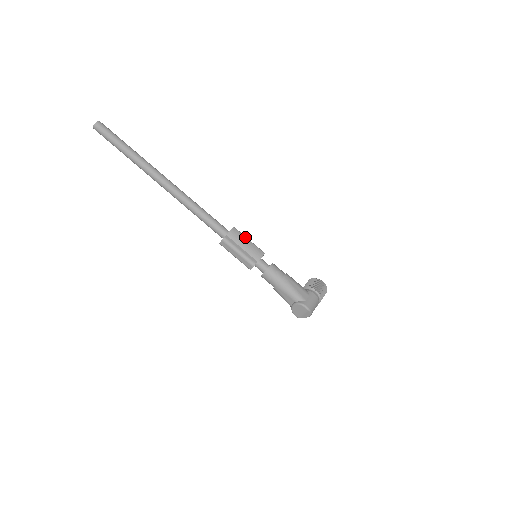
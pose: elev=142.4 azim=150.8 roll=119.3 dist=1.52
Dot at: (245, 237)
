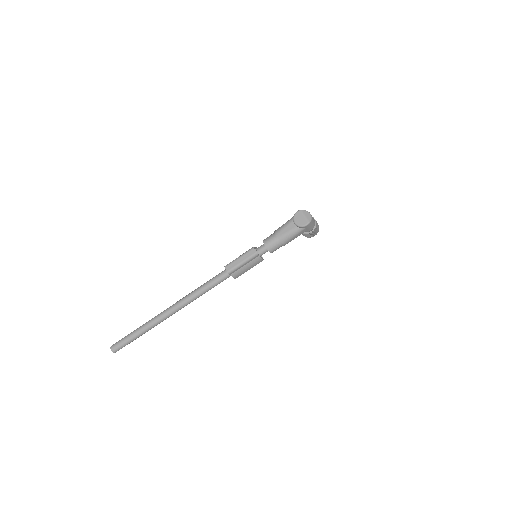
Dot at: occluded
